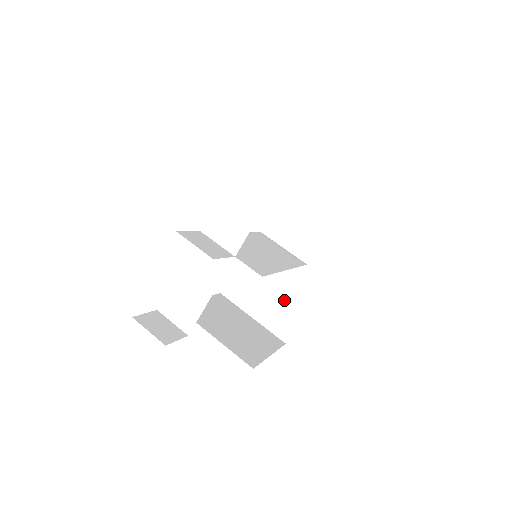
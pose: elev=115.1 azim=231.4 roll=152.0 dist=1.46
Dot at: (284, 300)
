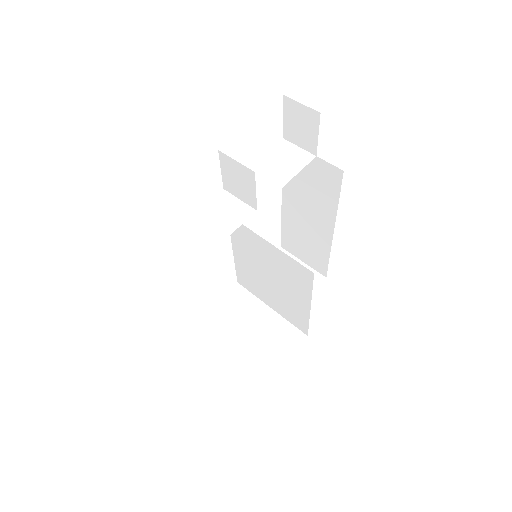
Dot at: (254, 351)
